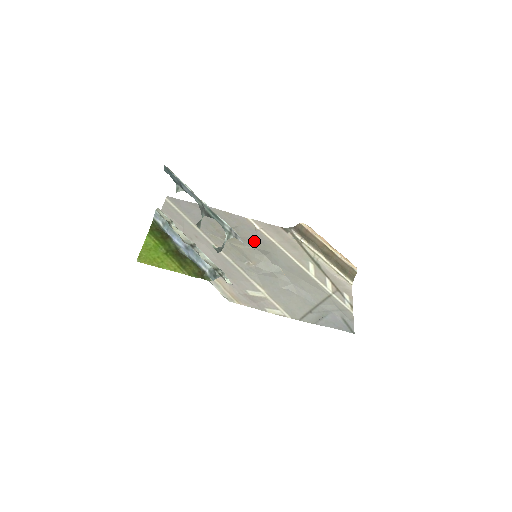
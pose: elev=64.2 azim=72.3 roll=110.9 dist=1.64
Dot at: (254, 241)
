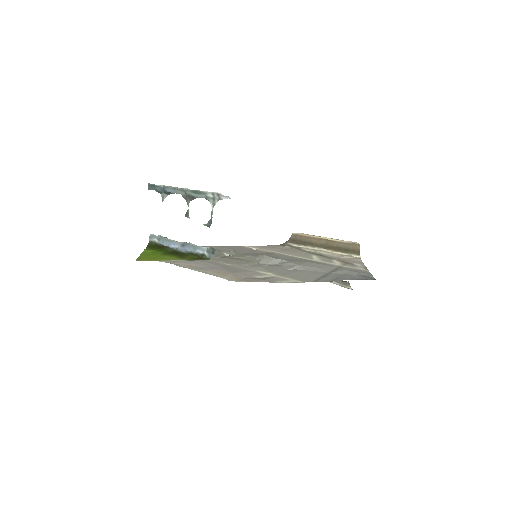
Dot at: (253, 254)
